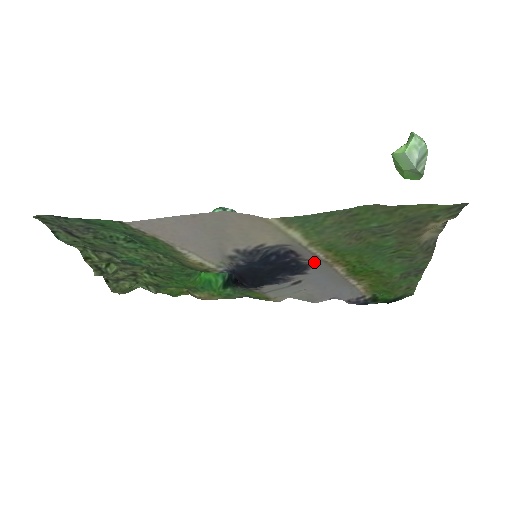
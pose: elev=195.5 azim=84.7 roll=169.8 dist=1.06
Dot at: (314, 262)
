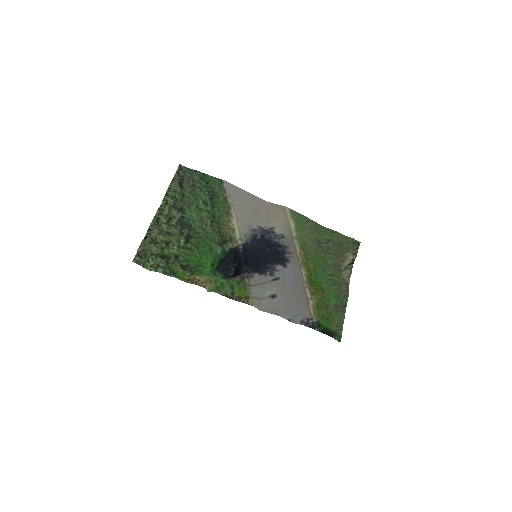
Dot at: (293, 257)
